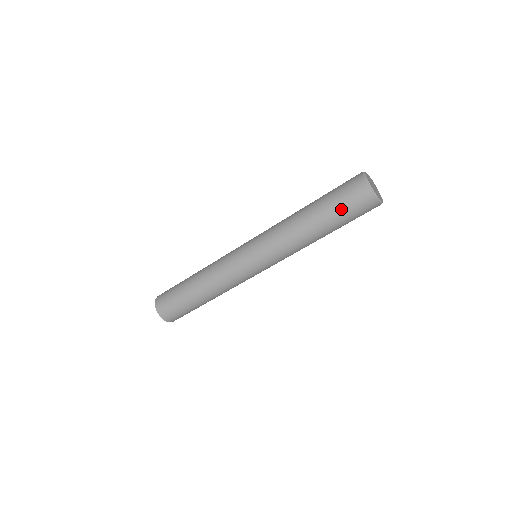
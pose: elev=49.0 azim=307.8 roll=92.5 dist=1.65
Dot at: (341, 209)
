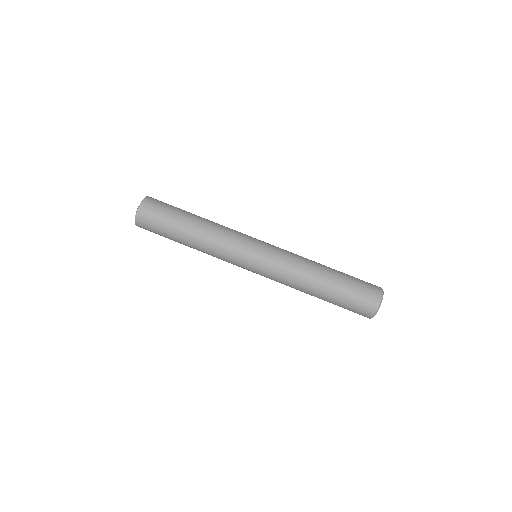
Dot at: (352, 288)
